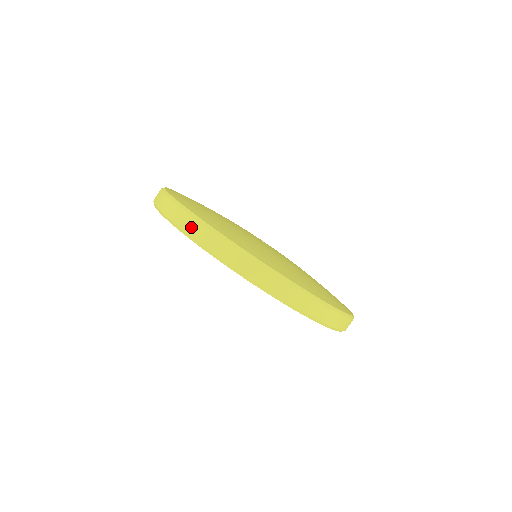
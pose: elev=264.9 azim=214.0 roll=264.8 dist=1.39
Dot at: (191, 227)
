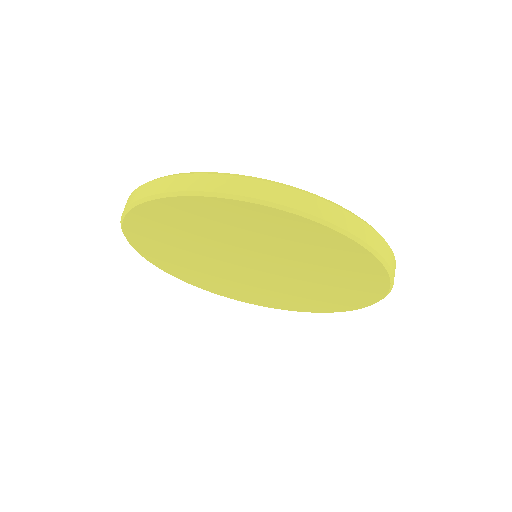
Dot at: occluded
